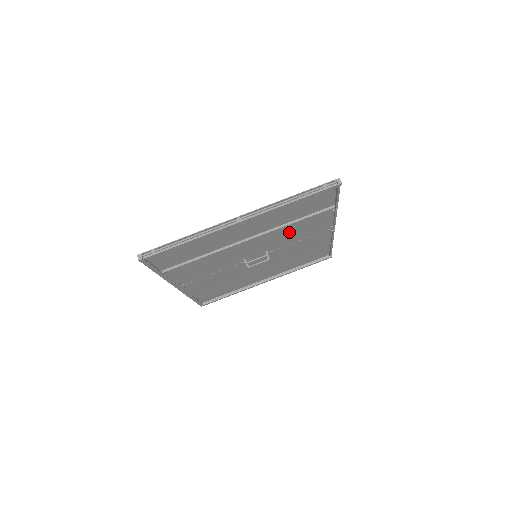
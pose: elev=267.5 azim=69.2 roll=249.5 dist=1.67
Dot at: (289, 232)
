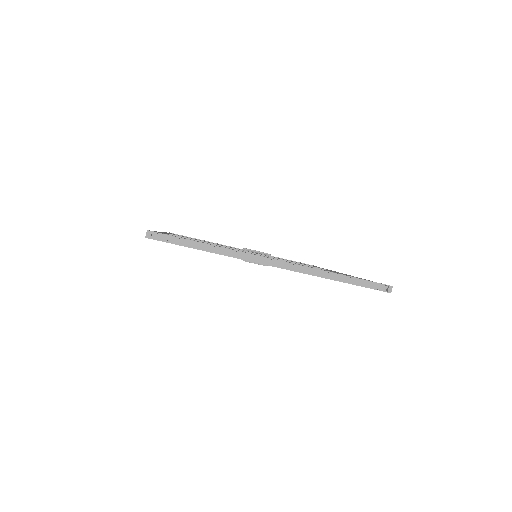
Dot at: occluded
